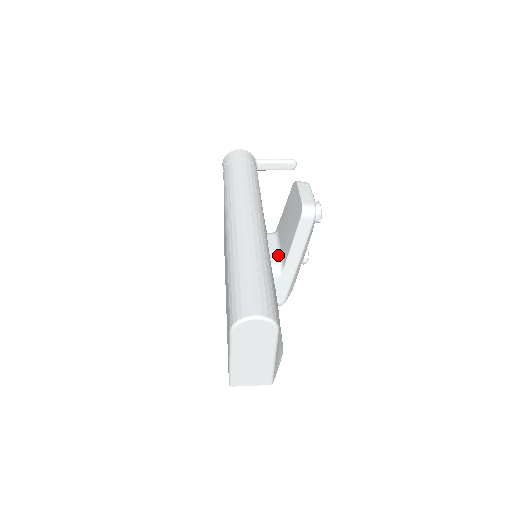
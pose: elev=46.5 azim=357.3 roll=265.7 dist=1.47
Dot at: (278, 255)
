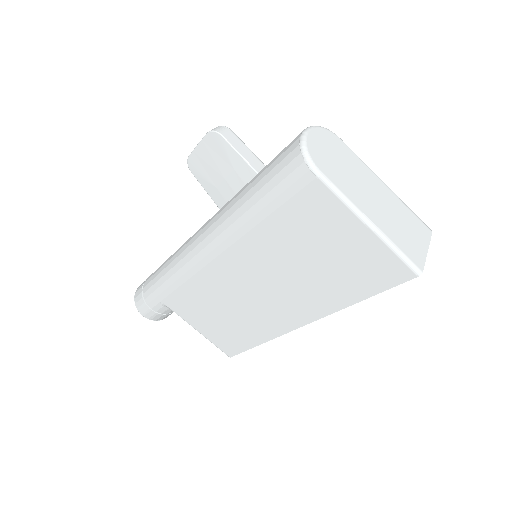
Dot at: occluded
